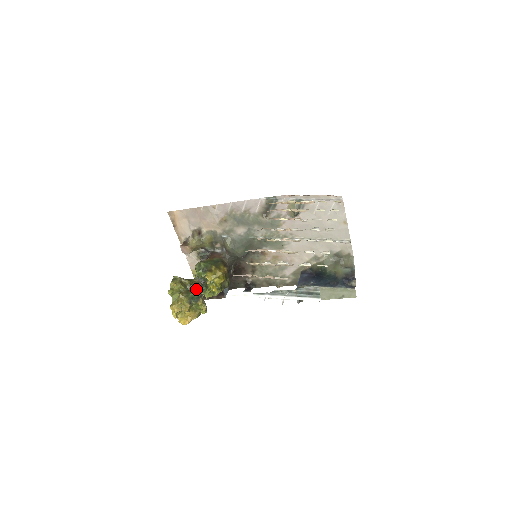
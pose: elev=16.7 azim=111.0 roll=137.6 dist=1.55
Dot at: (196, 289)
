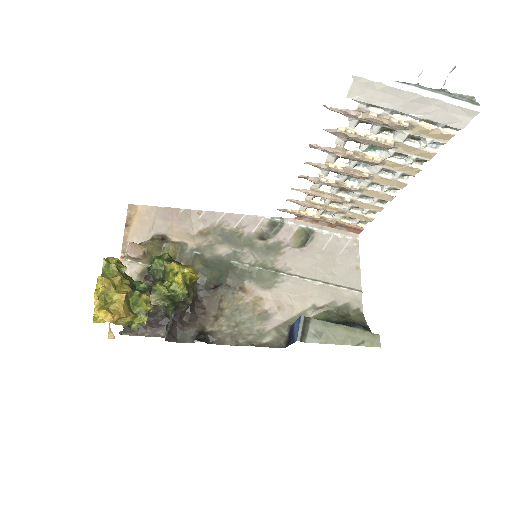
Dot at: occluded
